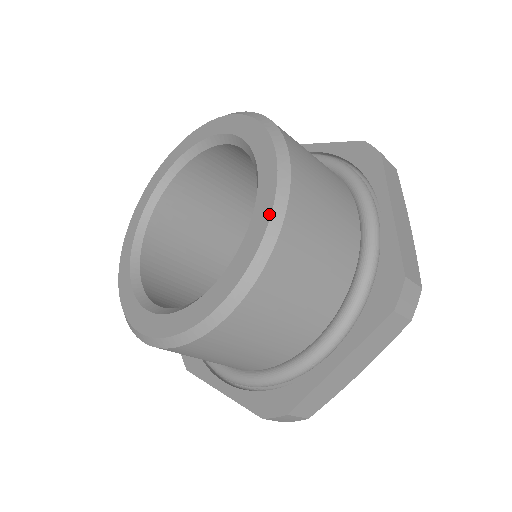
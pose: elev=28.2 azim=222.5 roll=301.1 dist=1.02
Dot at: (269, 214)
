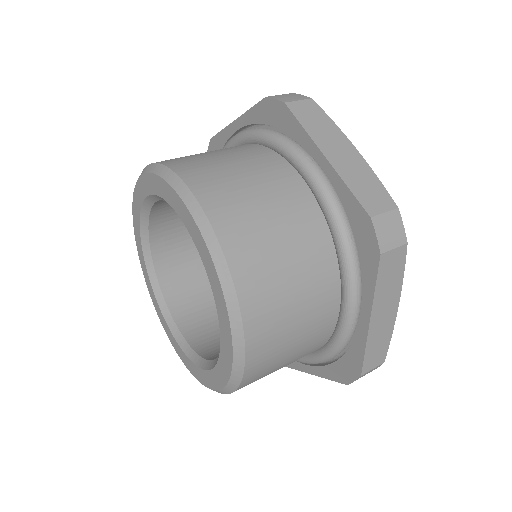
Dot at: (213, 265)
